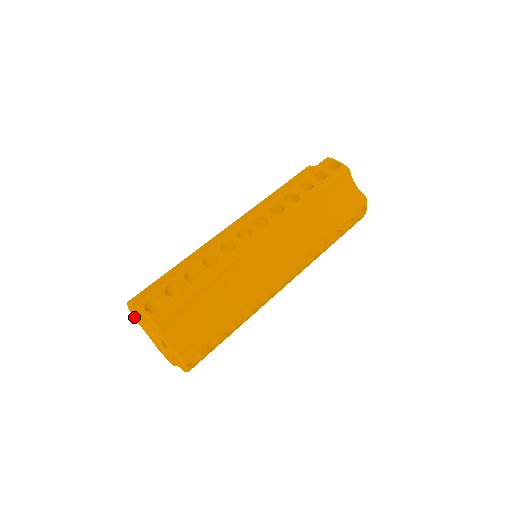
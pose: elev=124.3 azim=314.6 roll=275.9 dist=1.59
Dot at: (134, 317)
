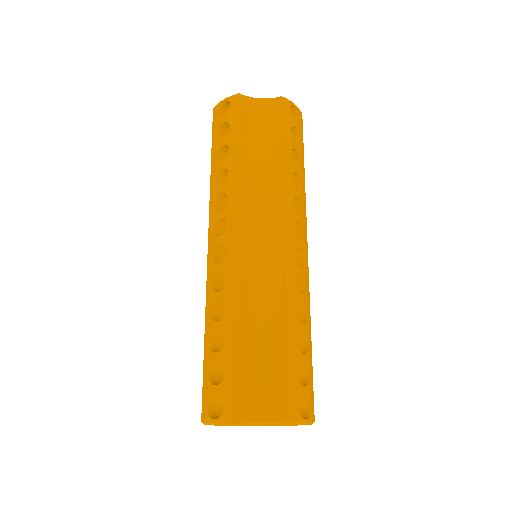
Dot at: (215, 425)
